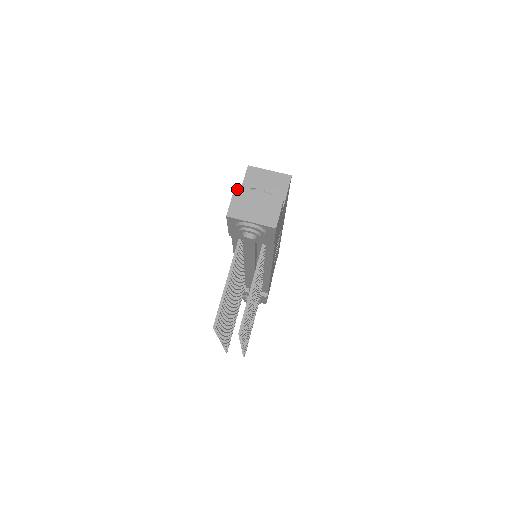
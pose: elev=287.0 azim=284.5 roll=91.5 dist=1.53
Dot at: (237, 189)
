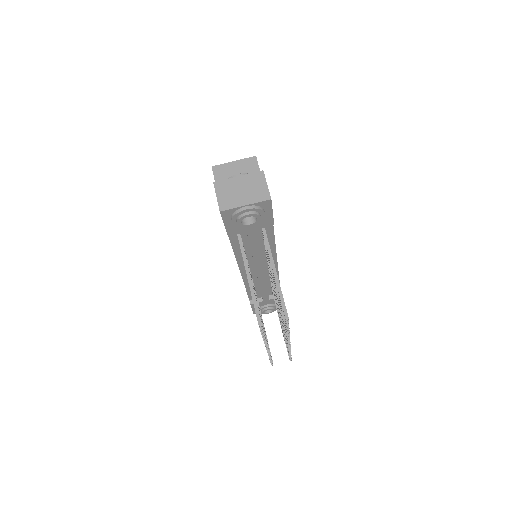
Dot at: (216, 184)
